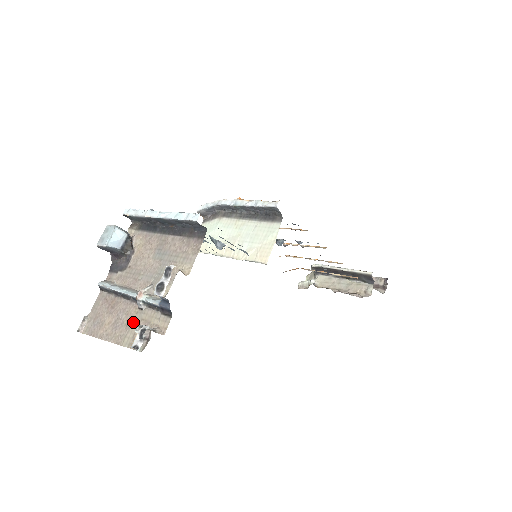
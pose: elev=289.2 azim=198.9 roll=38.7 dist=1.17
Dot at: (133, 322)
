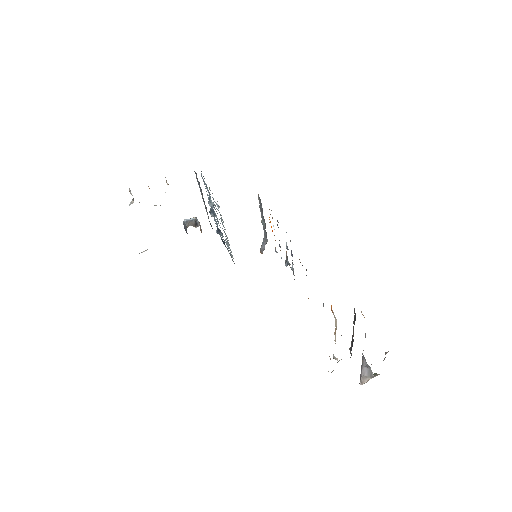
Dot at: occluded
